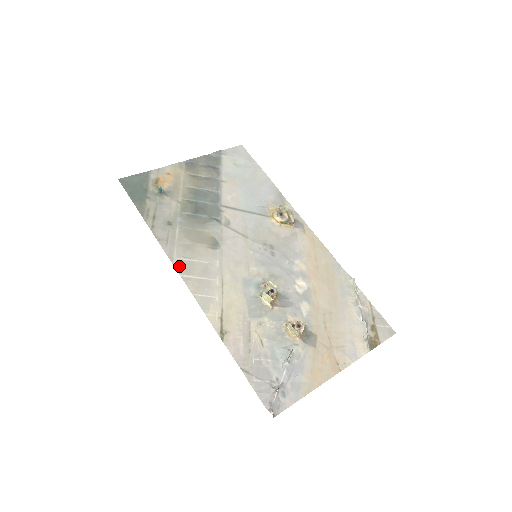
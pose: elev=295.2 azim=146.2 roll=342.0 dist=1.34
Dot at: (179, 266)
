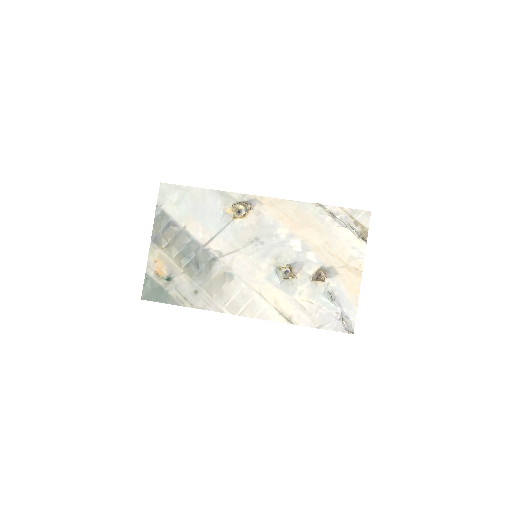
Dot at: (230, 311)
